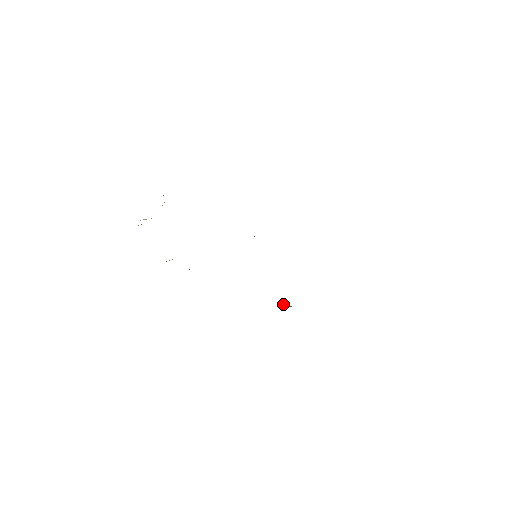
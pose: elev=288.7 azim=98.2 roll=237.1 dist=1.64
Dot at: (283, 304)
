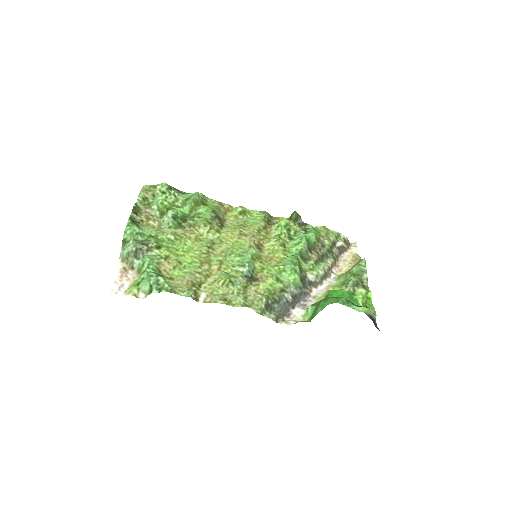
Dot at: (292, 216)
